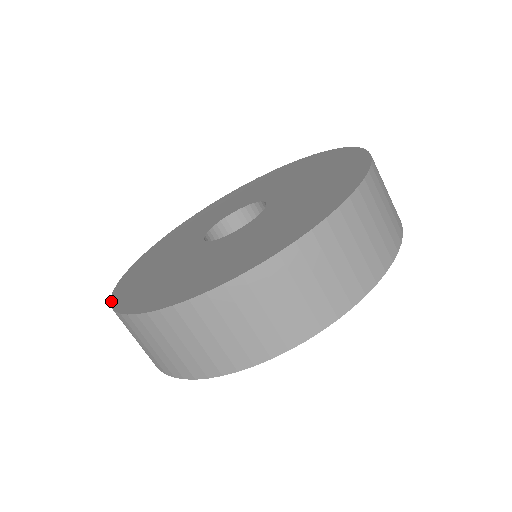
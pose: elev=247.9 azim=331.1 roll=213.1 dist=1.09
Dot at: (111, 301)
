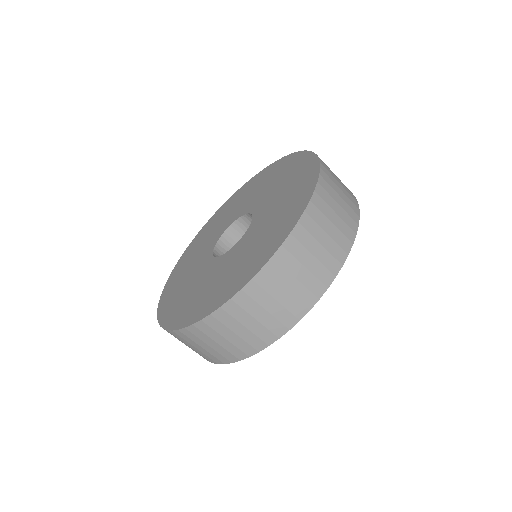
Dot at: (158, 305)
